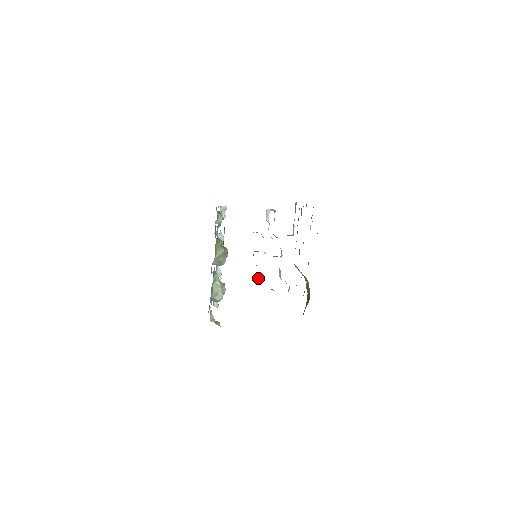
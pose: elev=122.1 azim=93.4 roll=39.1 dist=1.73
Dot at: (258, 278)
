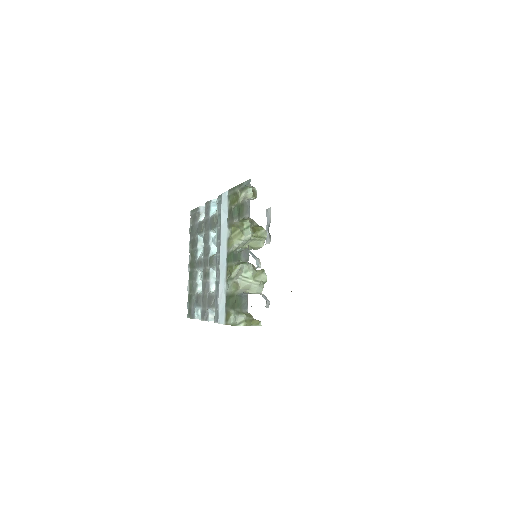
Dot at: occluded
